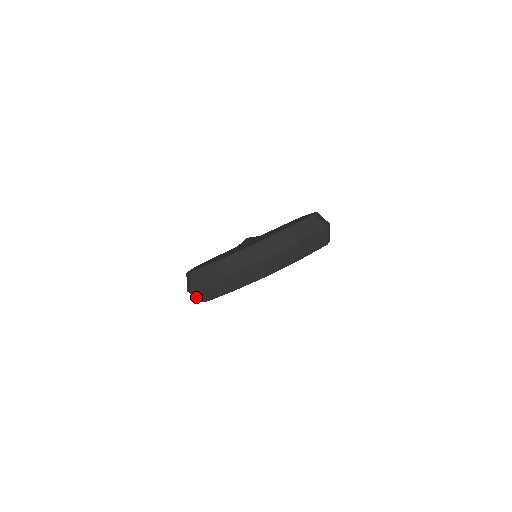
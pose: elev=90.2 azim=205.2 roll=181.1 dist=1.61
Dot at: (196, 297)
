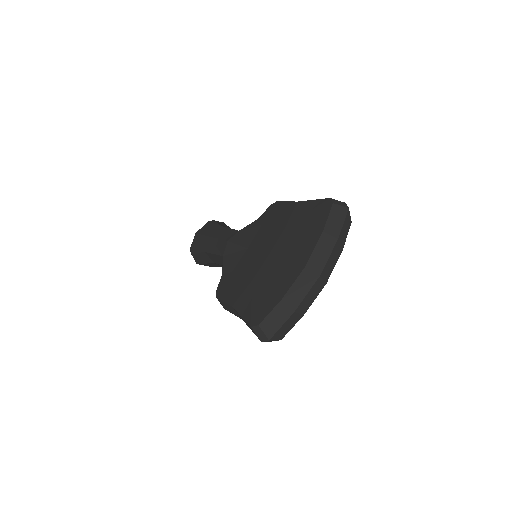
Dot at: (271, 341)
